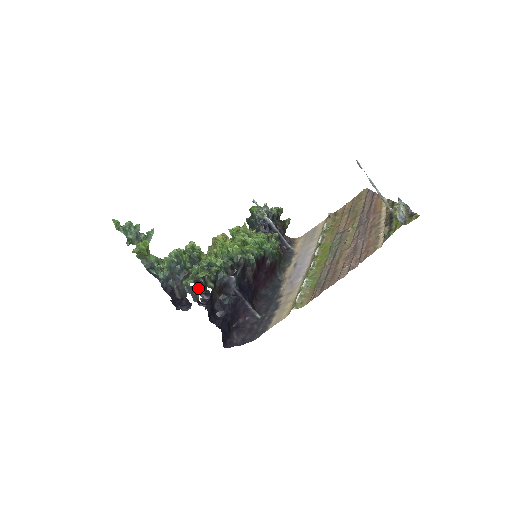
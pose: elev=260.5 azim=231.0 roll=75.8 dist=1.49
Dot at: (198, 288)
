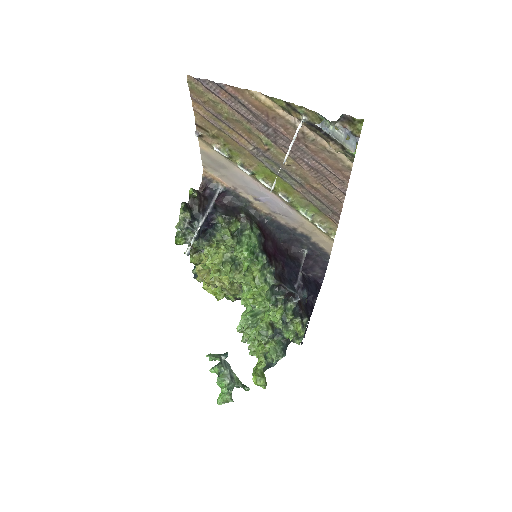
Dot at: occluded
